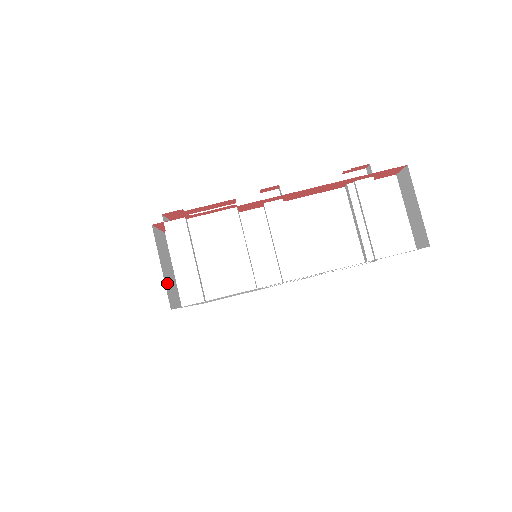
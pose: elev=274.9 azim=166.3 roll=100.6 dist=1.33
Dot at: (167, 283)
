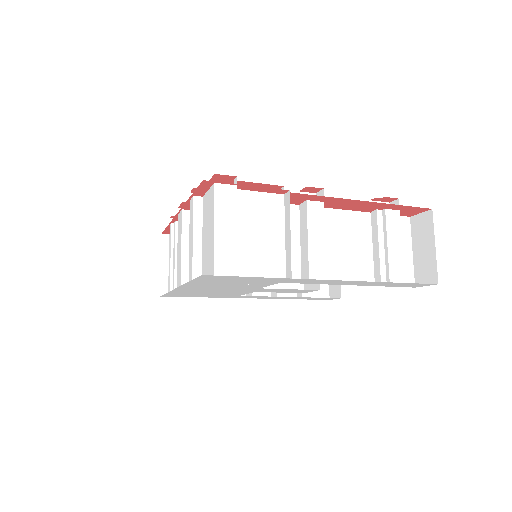
Dot at: occluded
